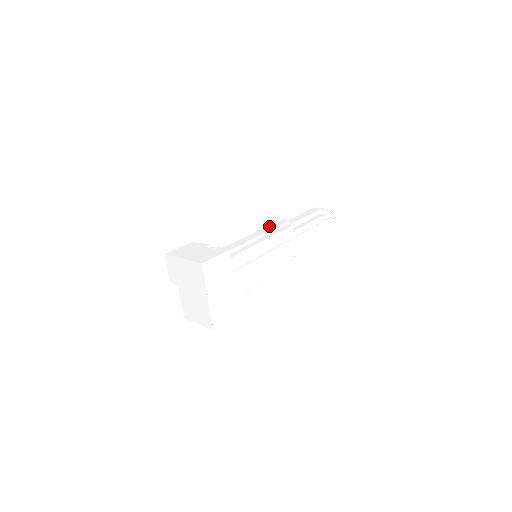
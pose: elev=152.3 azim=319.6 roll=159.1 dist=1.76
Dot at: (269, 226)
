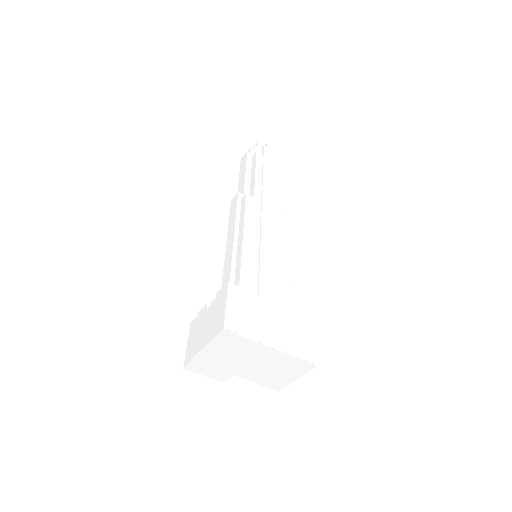
Dot at: (230, 219)
